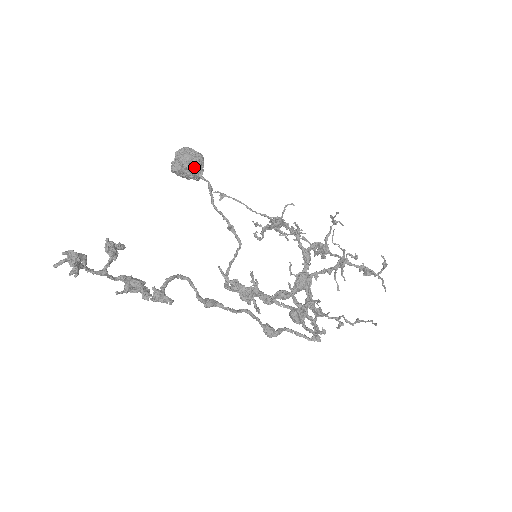
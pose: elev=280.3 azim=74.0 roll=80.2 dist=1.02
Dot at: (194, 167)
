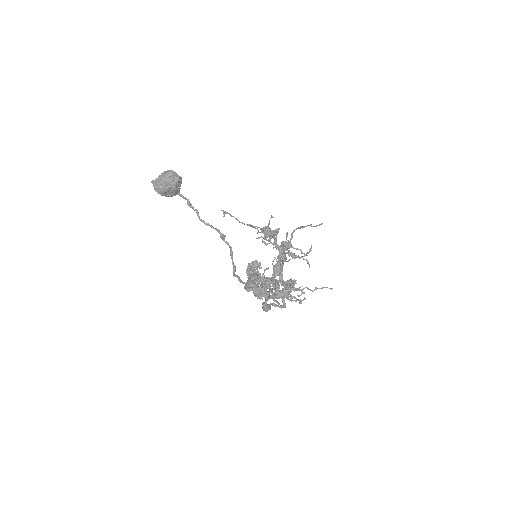
Dot at: (178, 187)
